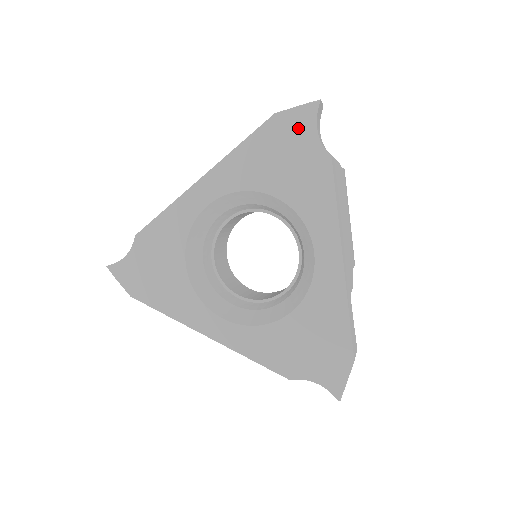
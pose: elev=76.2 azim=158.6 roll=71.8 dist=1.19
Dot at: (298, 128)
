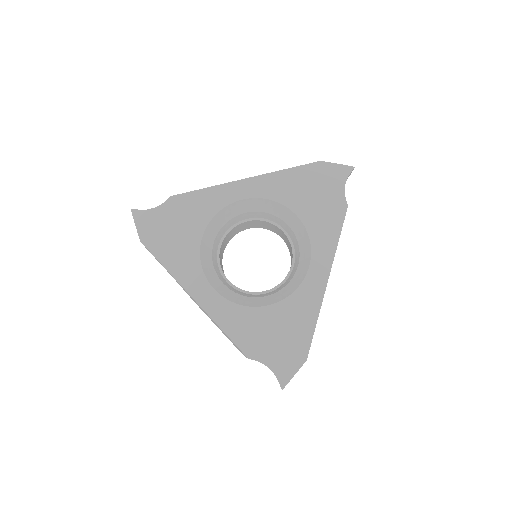
Dot at: (333, 177)
